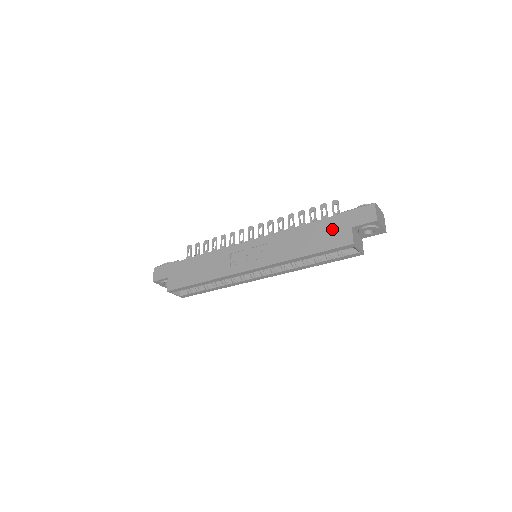
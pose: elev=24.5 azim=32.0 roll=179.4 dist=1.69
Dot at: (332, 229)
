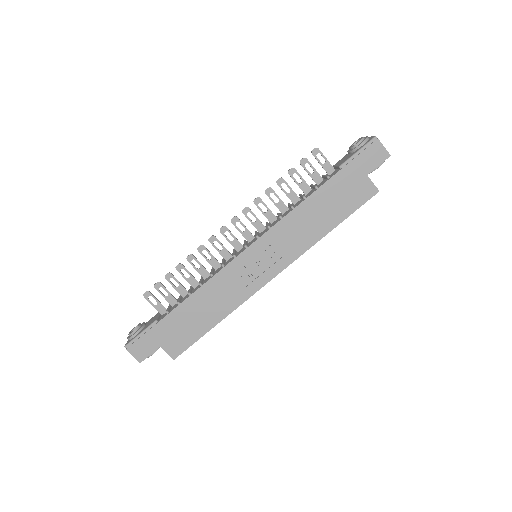
Dot at: (346, 187)
